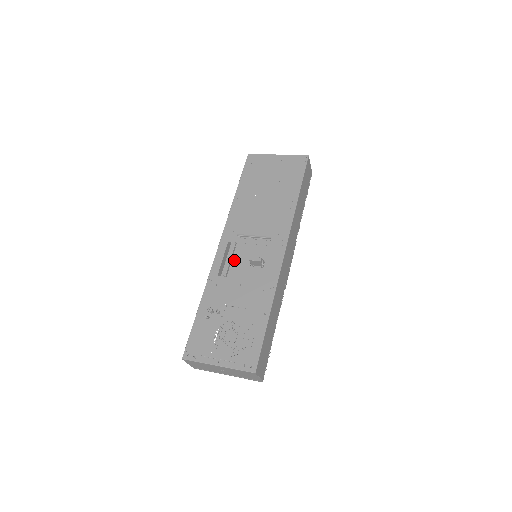
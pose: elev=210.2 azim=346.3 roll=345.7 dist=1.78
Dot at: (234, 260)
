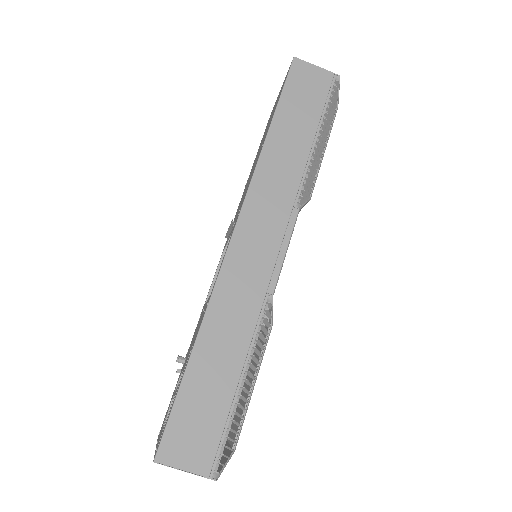
Dot at: occluded
